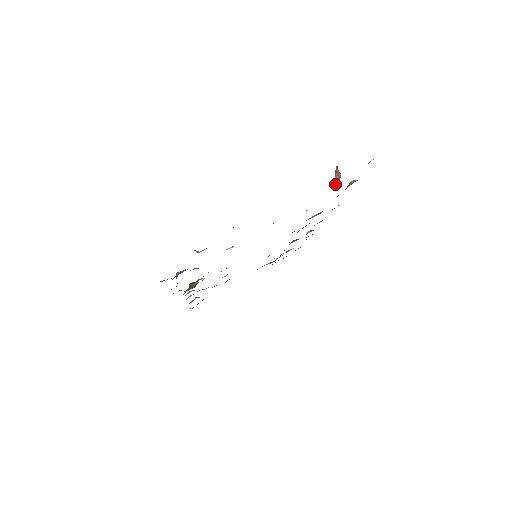
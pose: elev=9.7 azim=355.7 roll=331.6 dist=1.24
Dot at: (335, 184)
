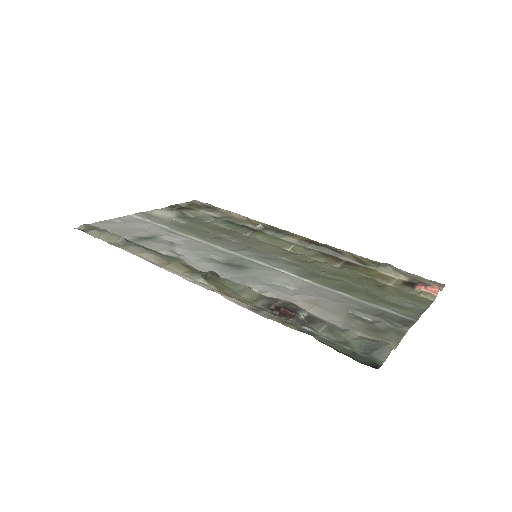
Dot at: (432, 300)
